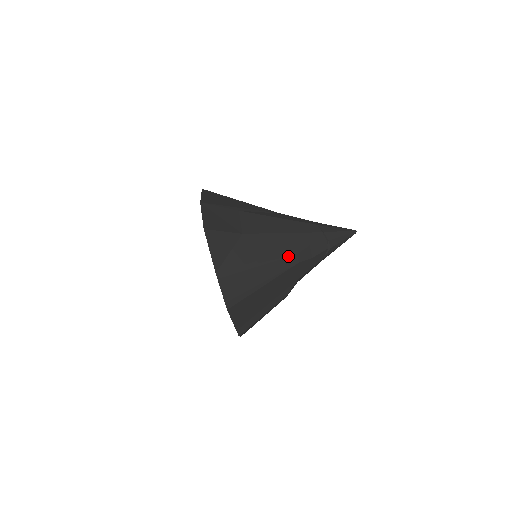
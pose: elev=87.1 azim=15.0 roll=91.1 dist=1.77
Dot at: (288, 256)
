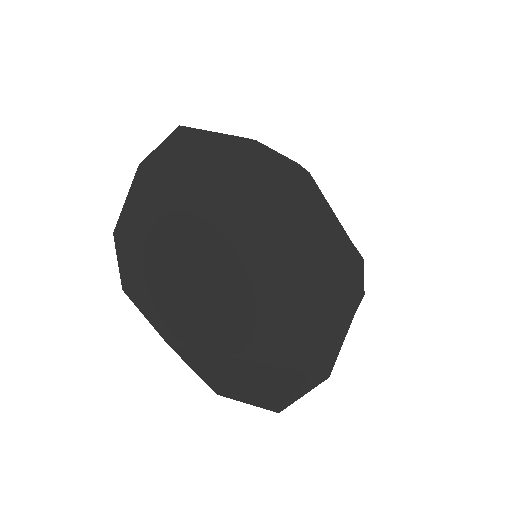
Dot at: occluded
